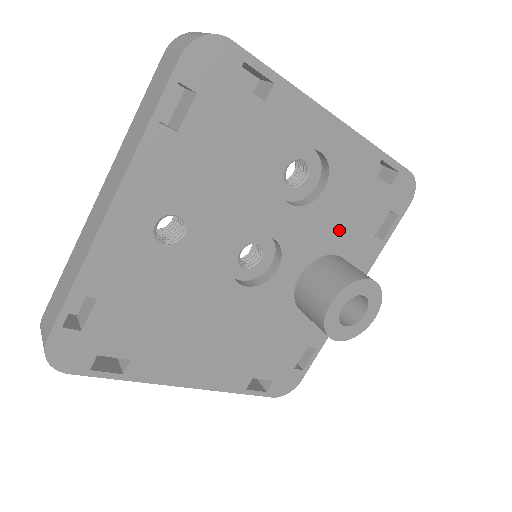
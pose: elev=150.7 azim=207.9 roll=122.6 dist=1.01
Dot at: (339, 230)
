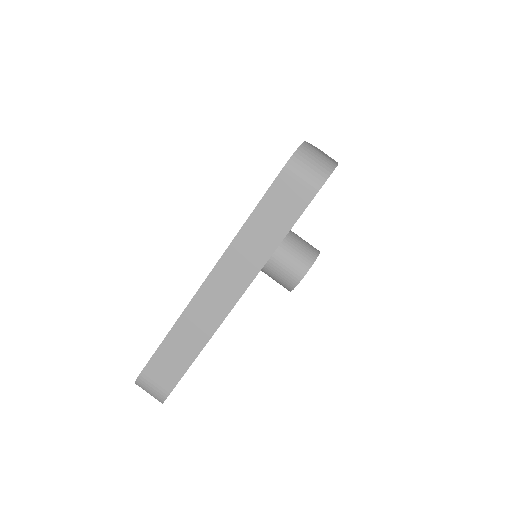
Dot at: occluded
